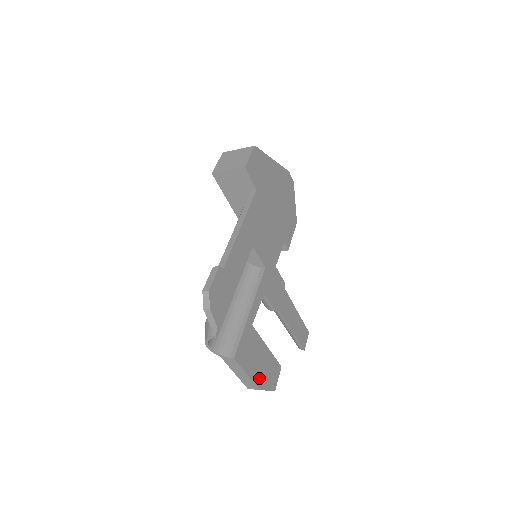
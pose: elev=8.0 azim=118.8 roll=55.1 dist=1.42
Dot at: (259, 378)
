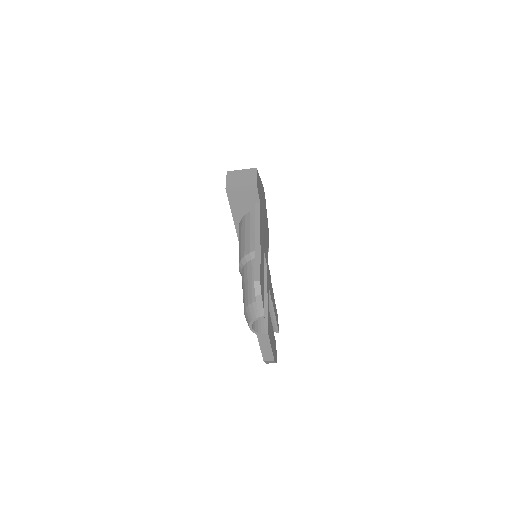
Dot at: (273, 351)
